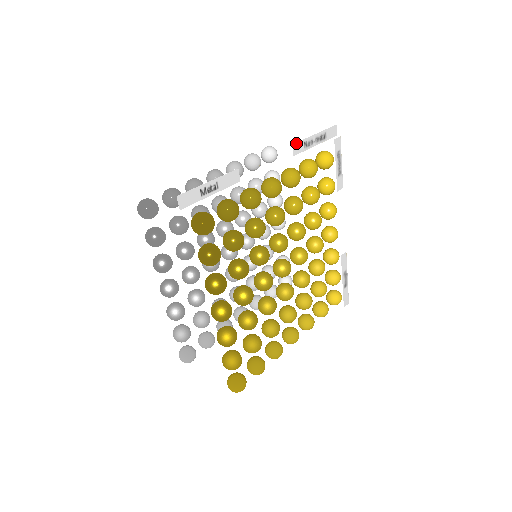
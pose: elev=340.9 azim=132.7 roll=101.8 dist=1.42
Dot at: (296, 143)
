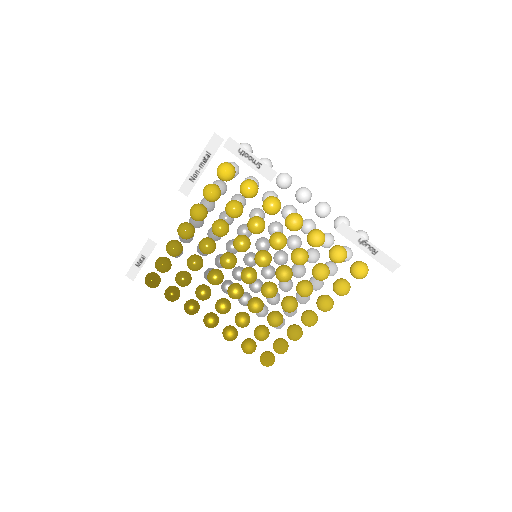
Dot at: (182, 186)
